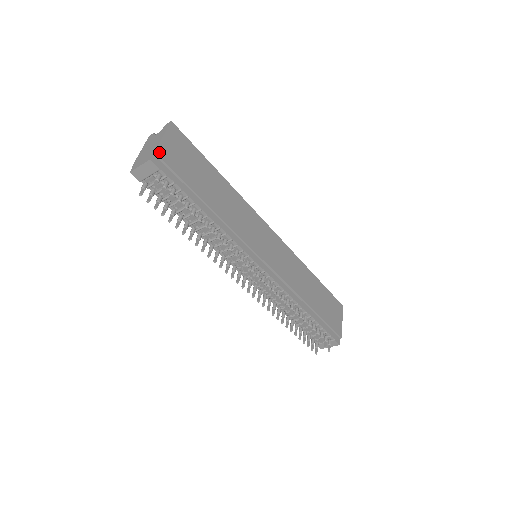
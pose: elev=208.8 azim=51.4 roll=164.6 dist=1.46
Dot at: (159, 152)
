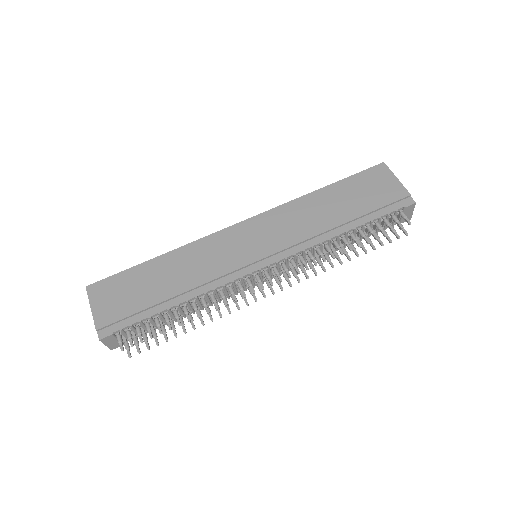
Dot at: (99, 325)
